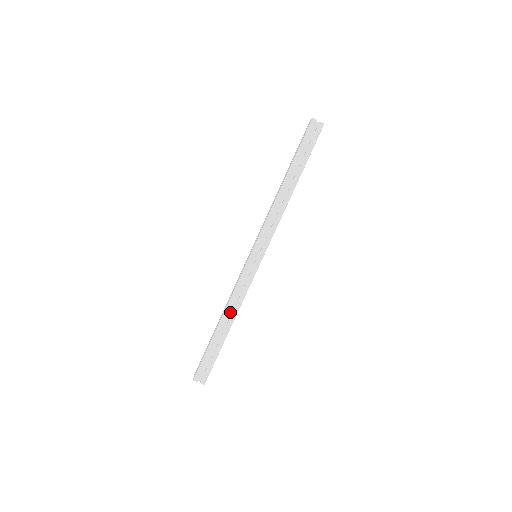
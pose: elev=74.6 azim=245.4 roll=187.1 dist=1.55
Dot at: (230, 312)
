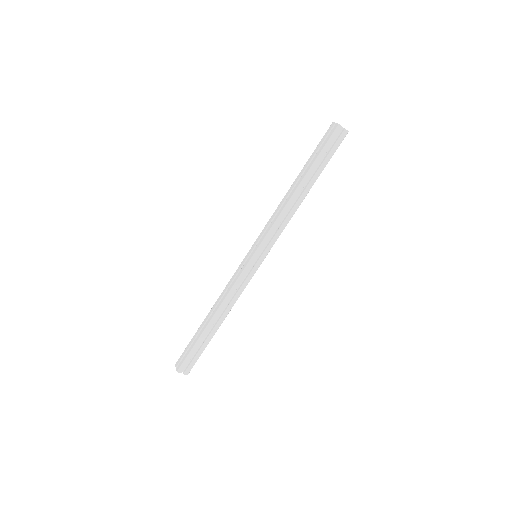
Dot at: (222, 309)
